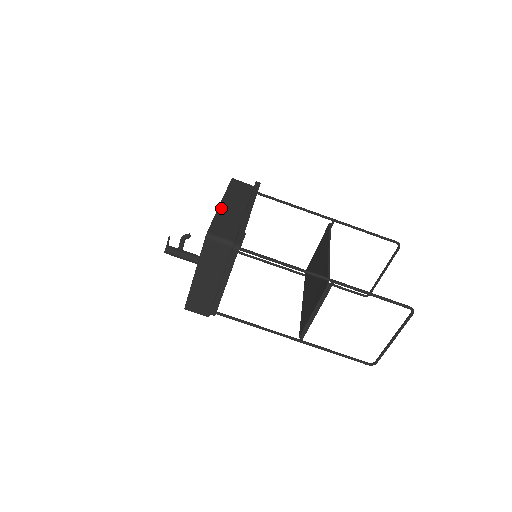
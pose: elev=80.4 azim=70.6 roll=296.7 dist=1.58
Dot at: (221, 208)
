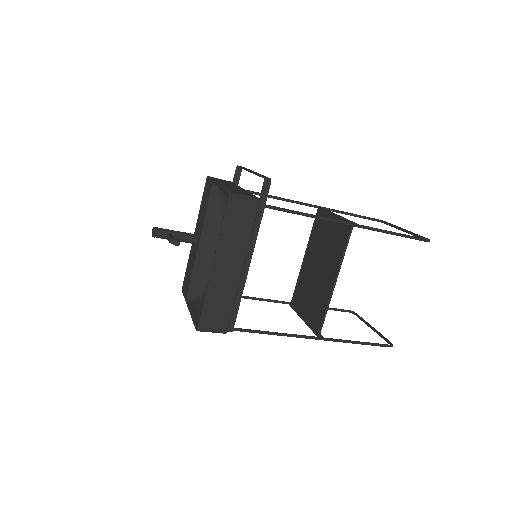
Dot at: (213, 279)
